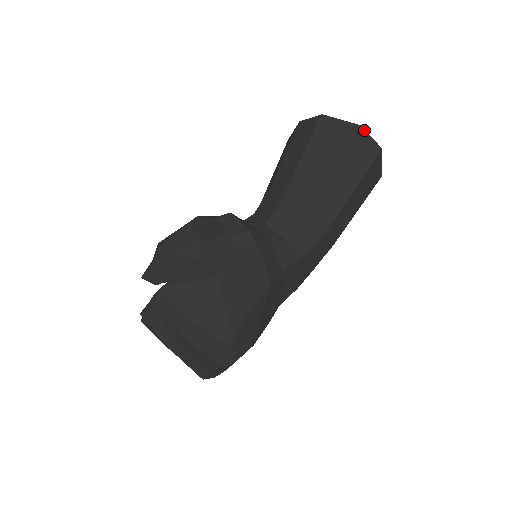
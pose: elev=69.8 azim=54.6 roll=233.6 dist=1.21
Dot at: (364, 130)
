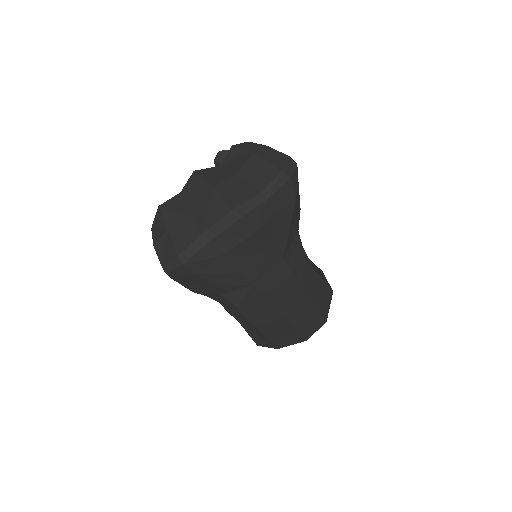
Dot at: occluded
